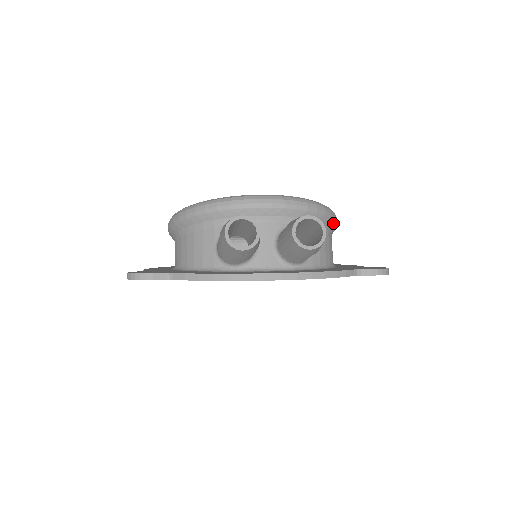
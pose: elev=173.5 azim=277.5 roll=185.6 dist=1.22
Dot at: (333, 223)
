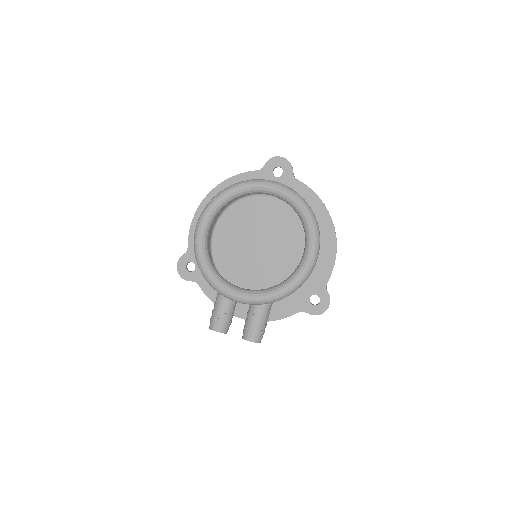
Dot at: occluded
